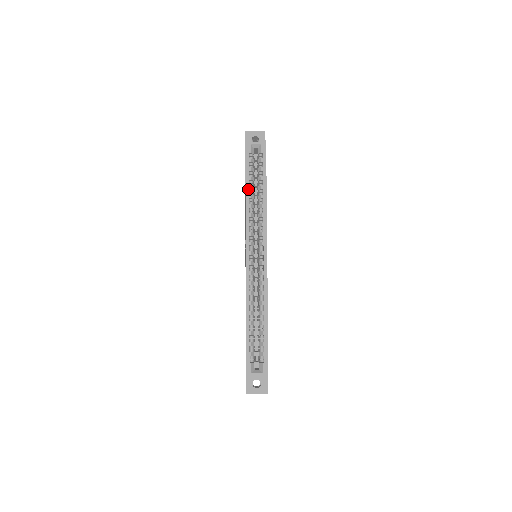
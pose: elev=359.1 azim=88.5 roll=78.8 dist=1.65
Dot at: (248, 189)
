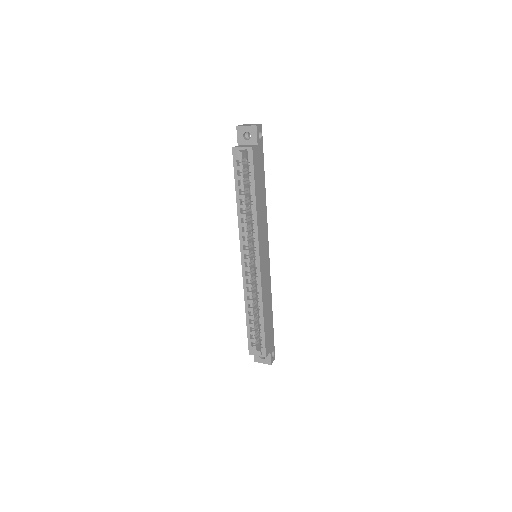
Dot at: (238, 199)
